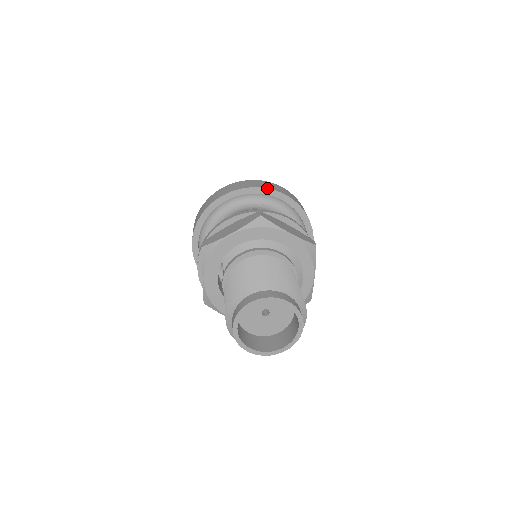
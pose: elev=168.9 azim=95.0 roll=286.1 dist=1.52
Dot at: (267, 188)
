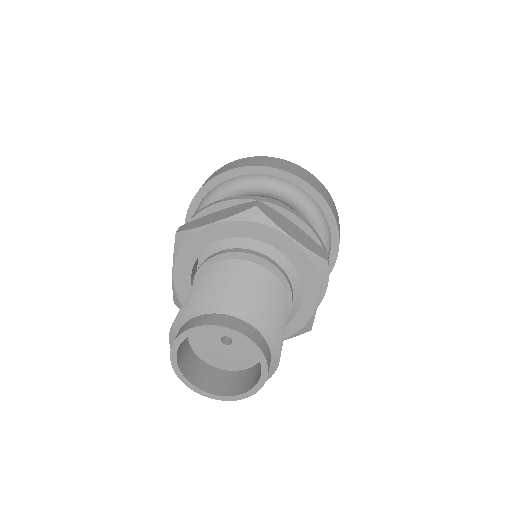
Dot at: (286, 171)
